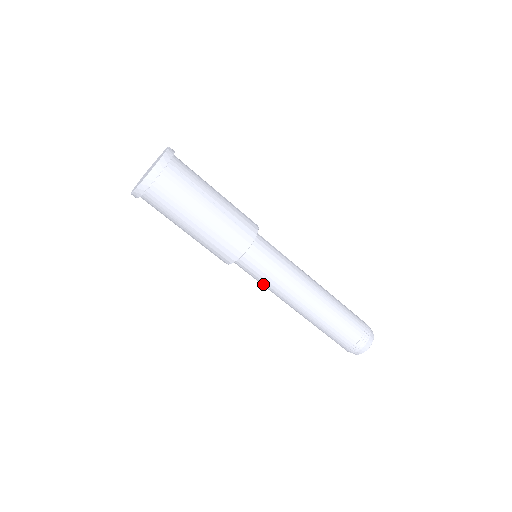
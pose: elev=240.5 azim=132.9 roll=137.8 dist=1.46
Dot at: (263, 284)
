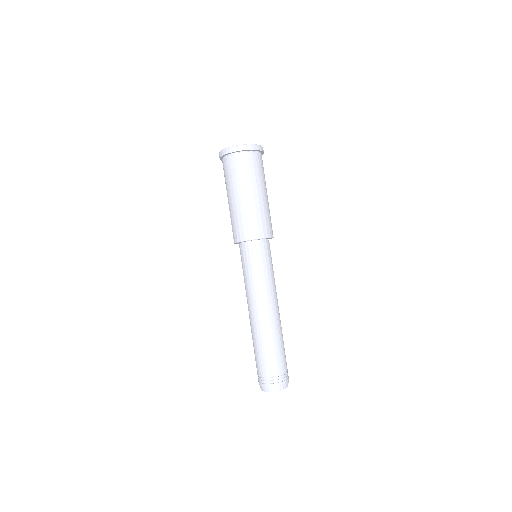
Dot at: (249, 276)
